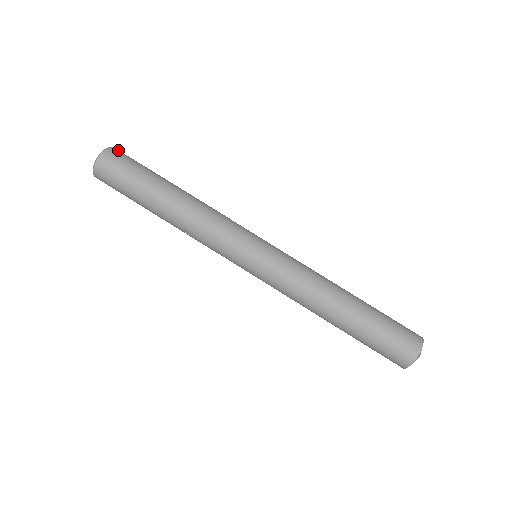
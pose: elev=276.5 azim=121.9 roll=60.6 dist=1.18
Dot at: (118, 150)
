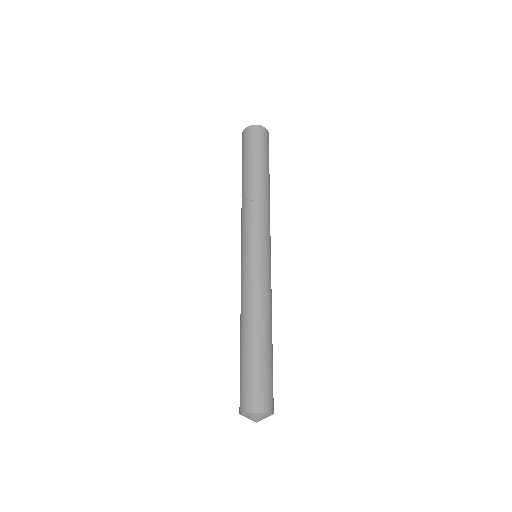
Dot at: occluded
